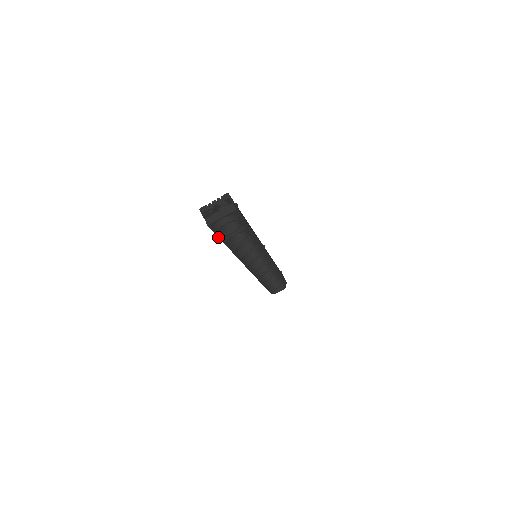
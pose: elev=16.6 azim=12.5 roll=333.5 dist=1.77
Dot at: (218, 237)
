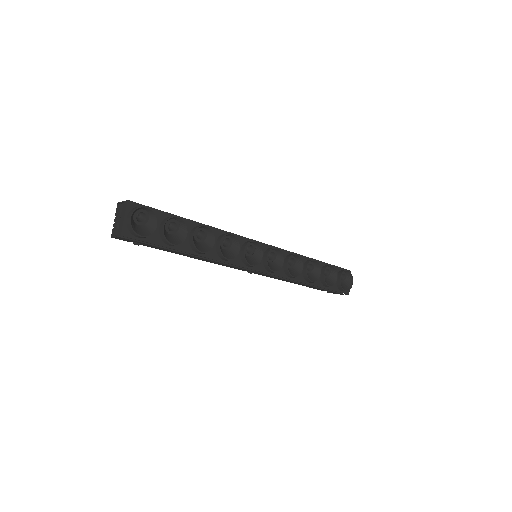
Dot at: occluded
